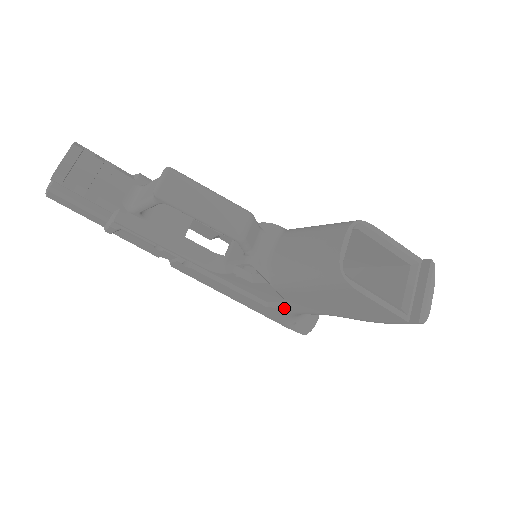
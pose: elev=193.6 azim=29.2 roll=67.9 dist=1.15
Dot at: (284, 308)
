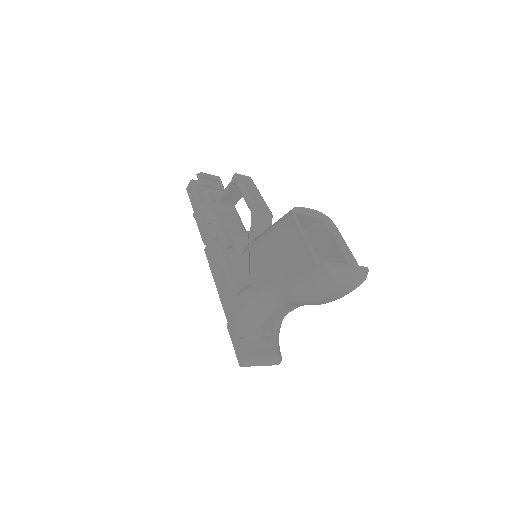
Dot at: (245, 291)
